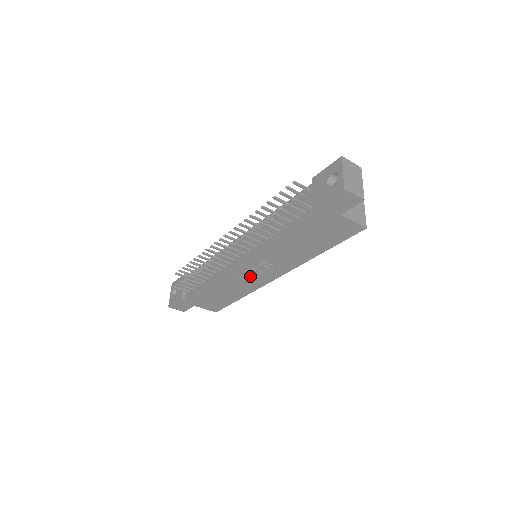
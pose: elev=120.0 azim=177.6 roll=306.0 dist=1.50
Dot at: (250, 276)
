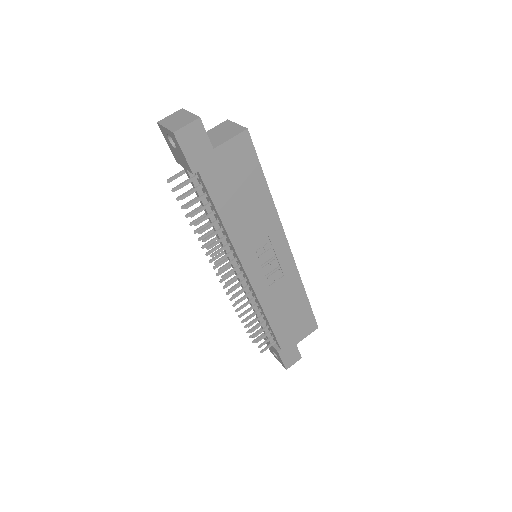
Dot at: (273, 273)
